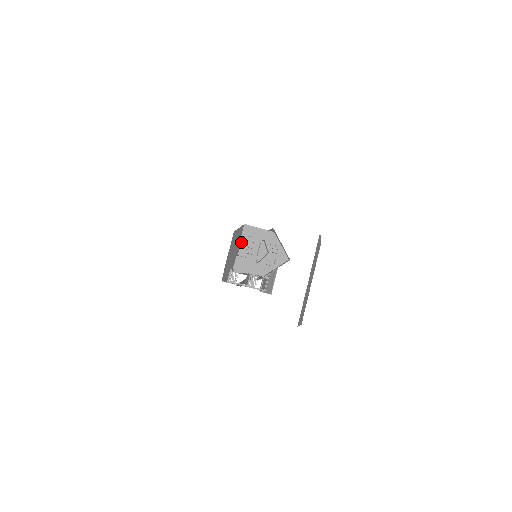
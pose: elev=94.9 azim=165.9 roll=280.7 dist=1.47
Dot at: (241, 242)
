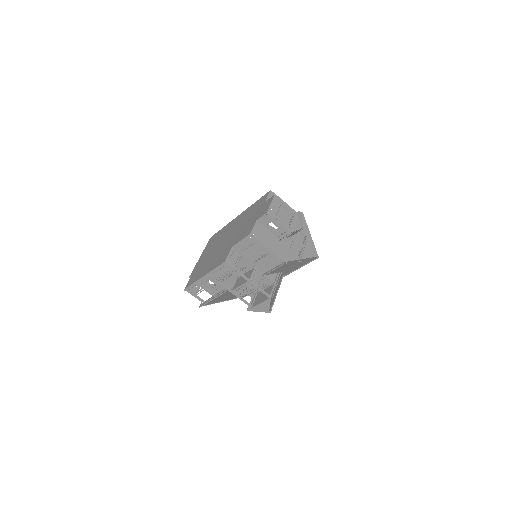
Dot at: (272, 200)
